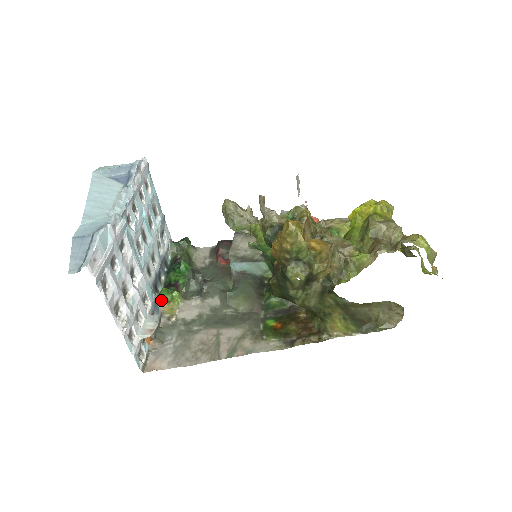
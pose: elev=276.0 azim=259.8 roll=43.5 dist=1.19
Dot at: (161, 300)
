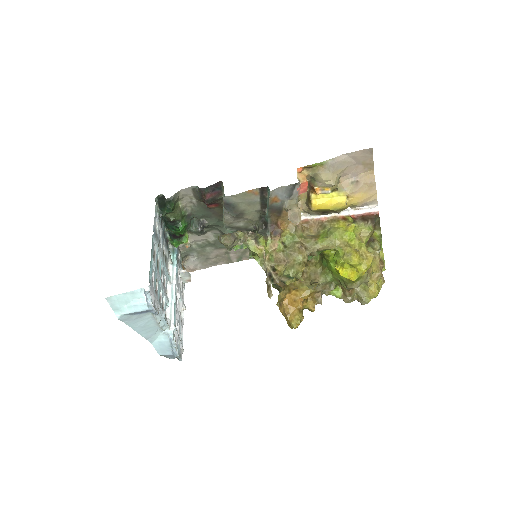
Dot at: occluded
